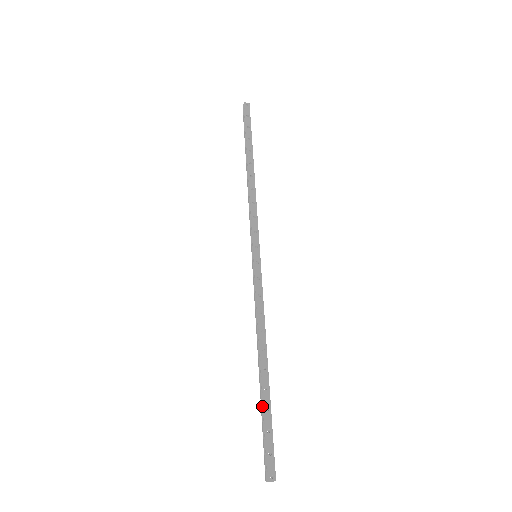
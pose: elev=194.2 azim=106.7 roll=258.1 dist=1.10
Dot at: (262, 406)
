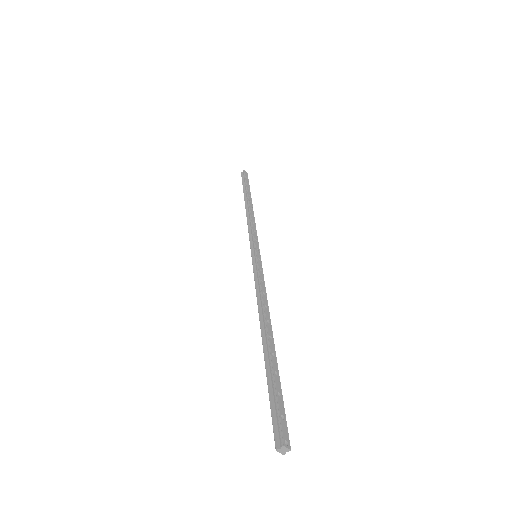
Dot at: (269, 370)
